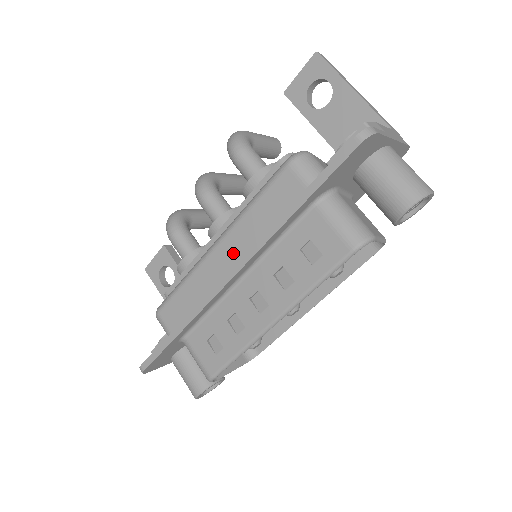
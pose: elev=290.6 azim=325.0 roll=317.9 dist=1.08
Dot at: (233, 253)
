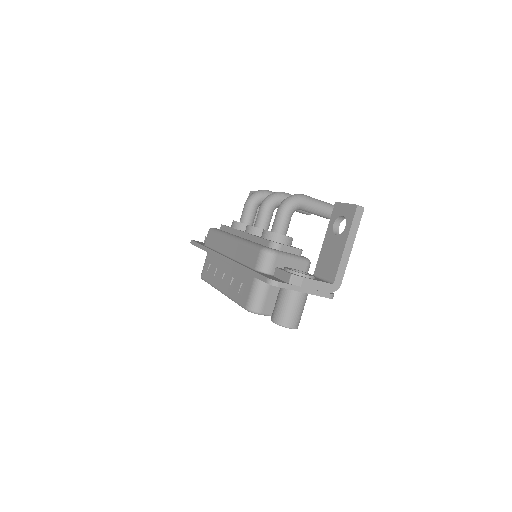
Dot at: (231, 251)
